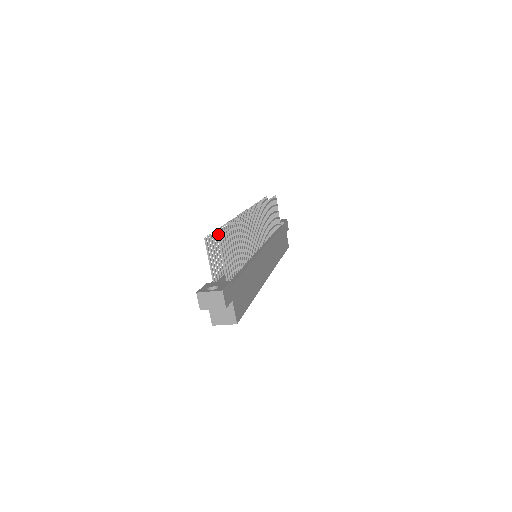
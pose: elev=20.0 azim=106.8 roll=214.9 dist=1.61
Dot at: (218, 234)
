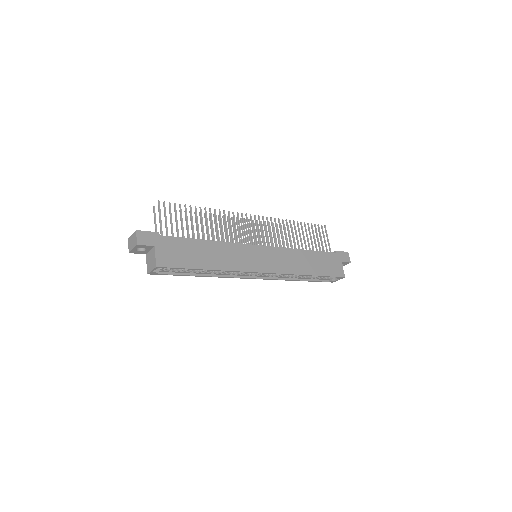
Dot at: occluded
